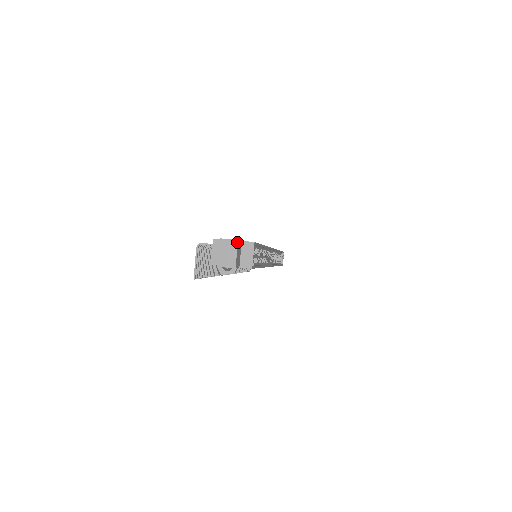
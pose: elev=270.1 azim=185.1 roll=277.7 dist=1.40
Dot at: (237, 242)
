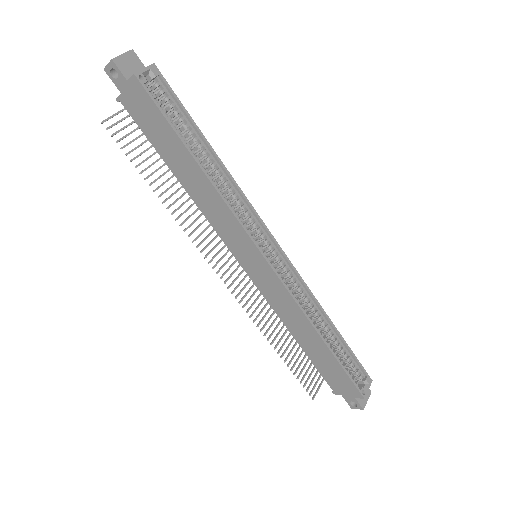
Dot at: (131, 50)
